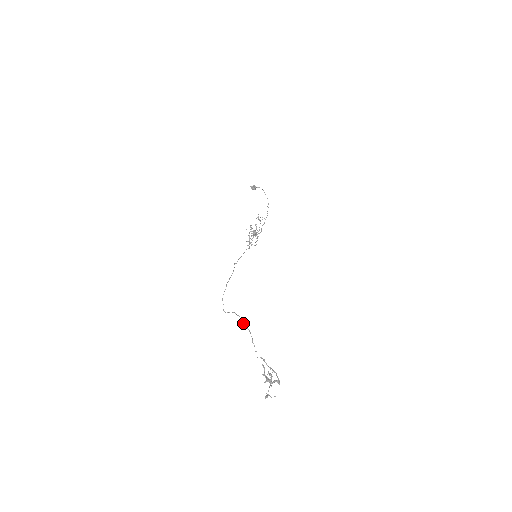
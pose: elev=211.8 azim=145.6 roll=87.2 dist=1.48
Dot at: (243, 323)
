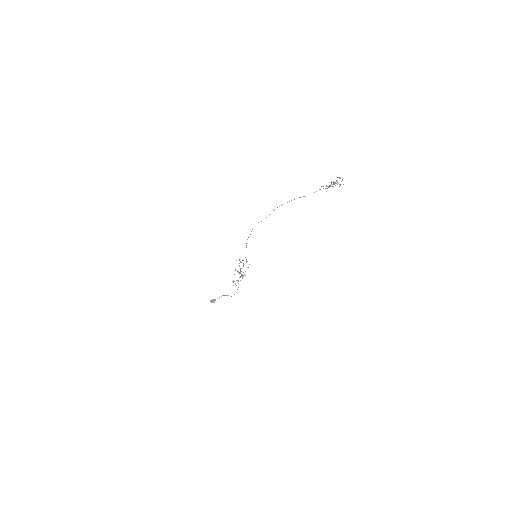
Dot at: occluded
